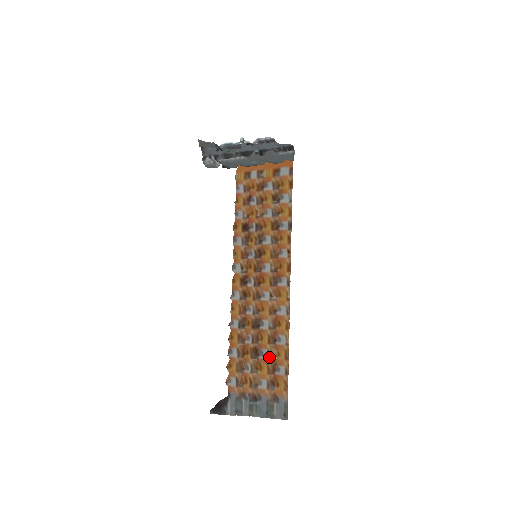
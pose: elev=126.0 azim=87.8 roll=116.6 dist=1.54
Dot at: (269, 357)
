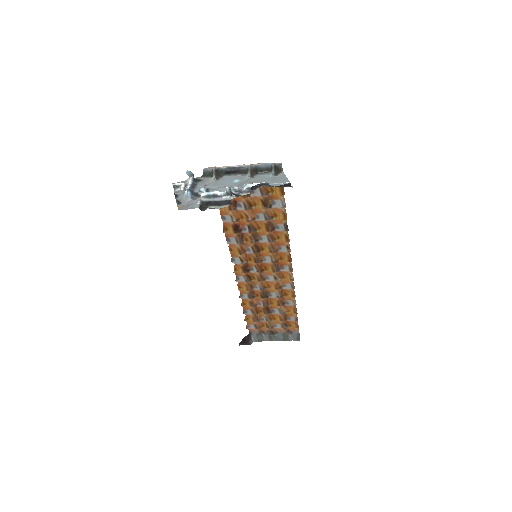
Dot at: (280, 313)
